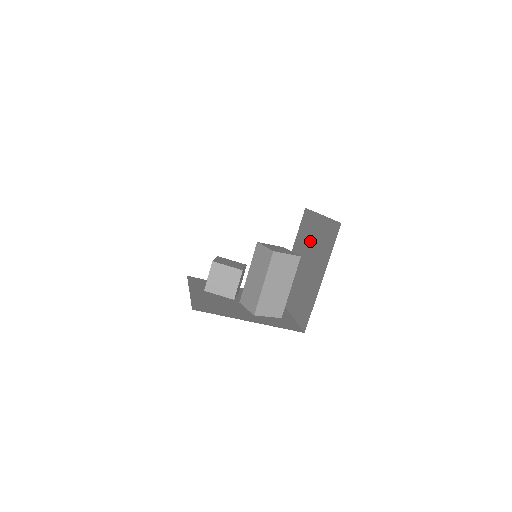
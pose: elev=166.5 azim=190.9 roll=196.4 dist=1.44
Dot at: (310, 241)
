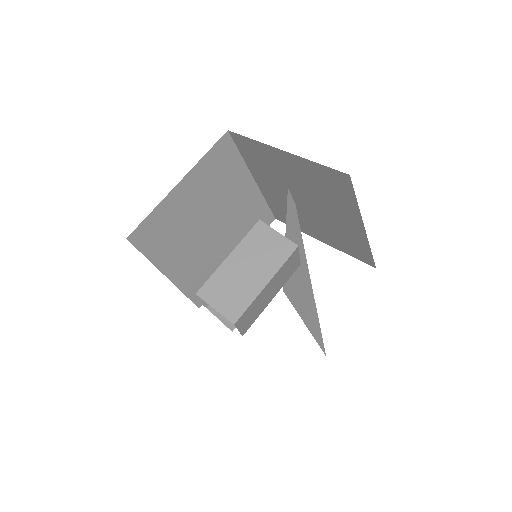
Dot at: occluded
